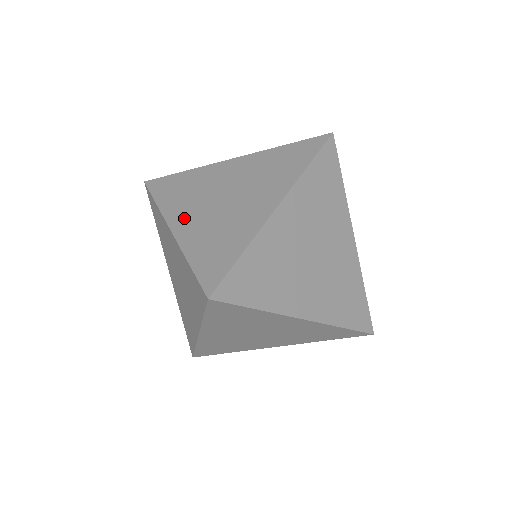
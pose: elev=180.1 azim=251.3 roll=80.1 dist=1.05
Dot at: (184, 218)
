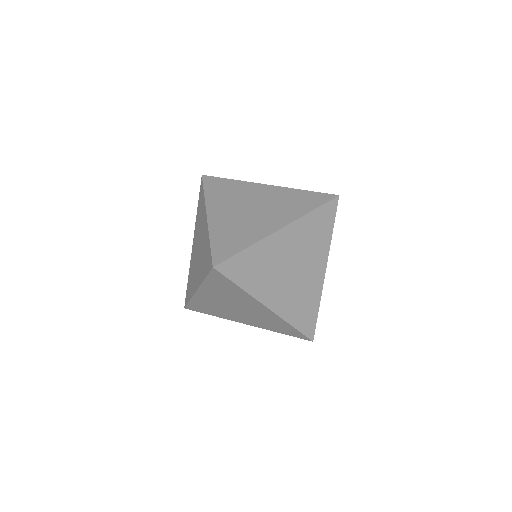
Dot at: (274, 297)
